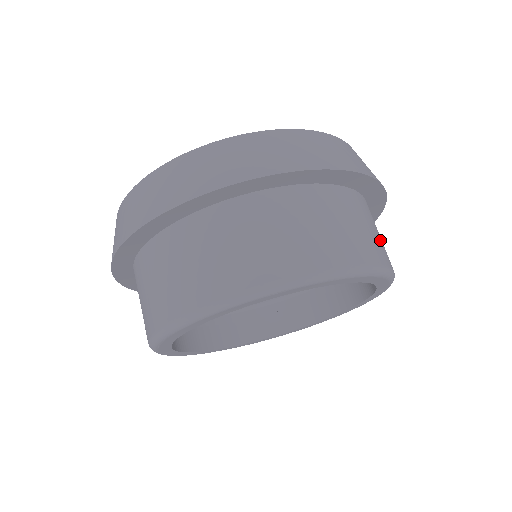
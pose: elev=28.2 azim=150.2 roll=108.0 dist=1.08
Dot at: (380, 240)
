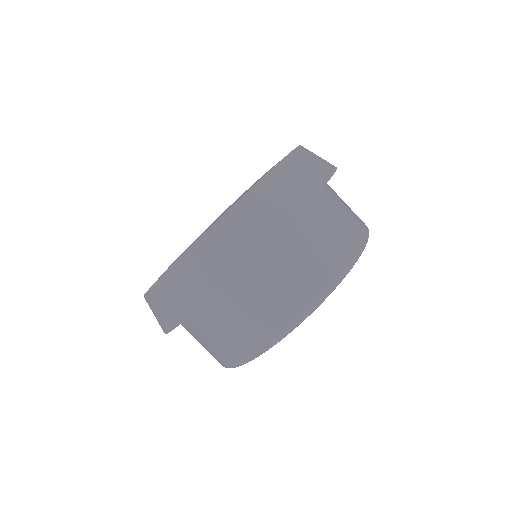
Dot at: (348, 219)
